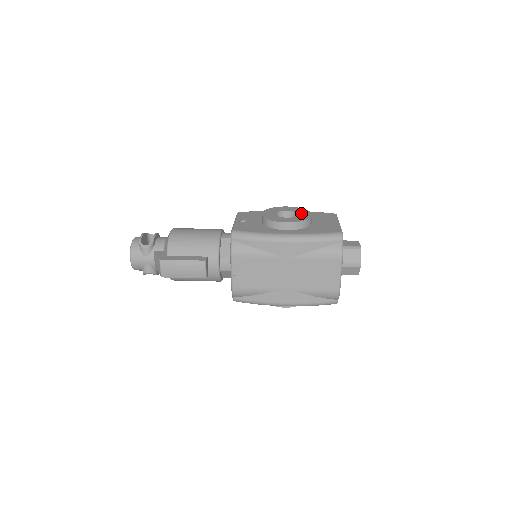
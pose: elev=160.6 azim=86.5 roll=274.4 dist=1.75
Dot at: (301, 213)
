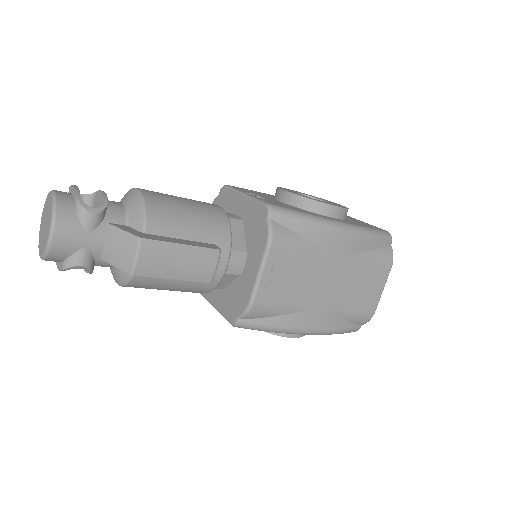
Dot at: occluded
